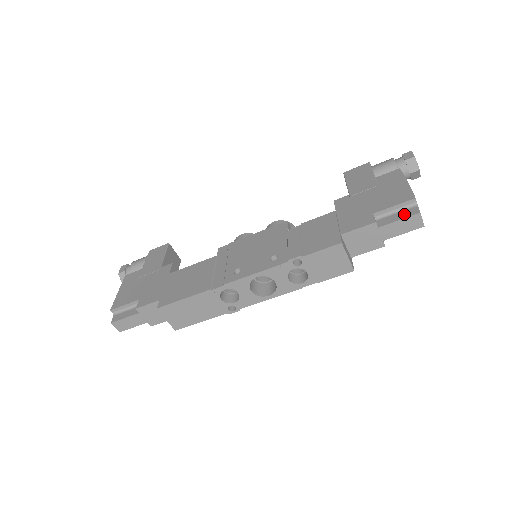
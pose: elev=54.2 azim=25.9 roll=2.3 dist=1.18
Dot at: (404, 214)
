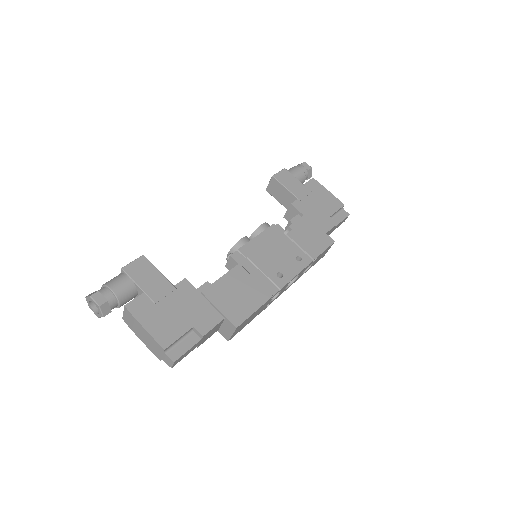
Dot at: (342, 216)
